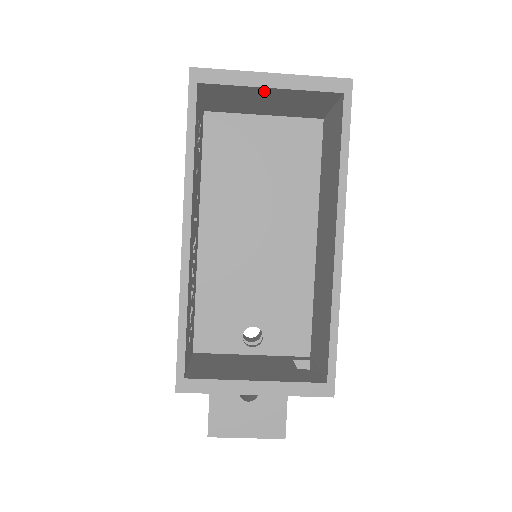
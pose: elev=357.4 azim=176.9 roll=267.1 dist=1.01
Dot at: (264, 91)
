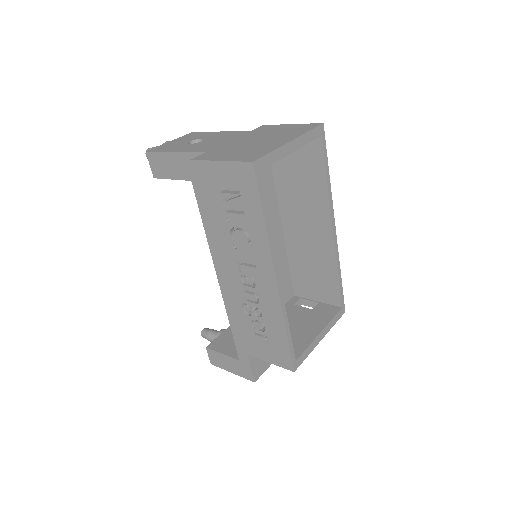
Dot at: occluded
